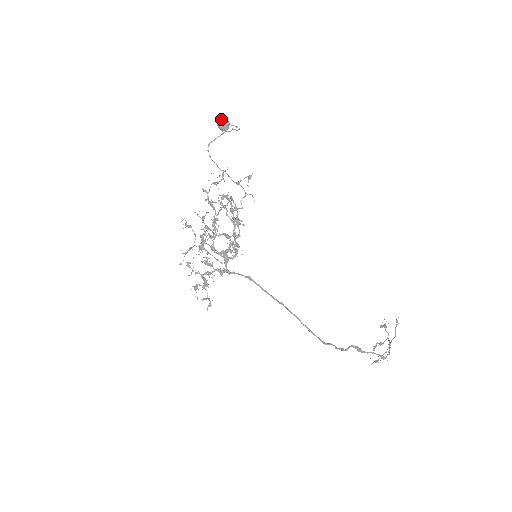
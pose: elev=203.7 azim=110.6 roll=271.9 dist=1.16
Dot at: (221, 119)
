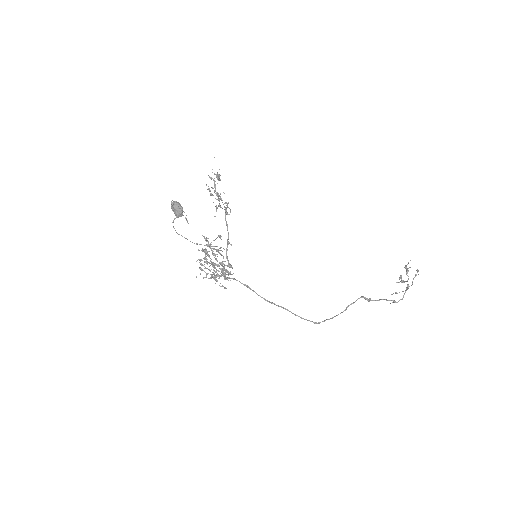
Dot at: (173, 209)
